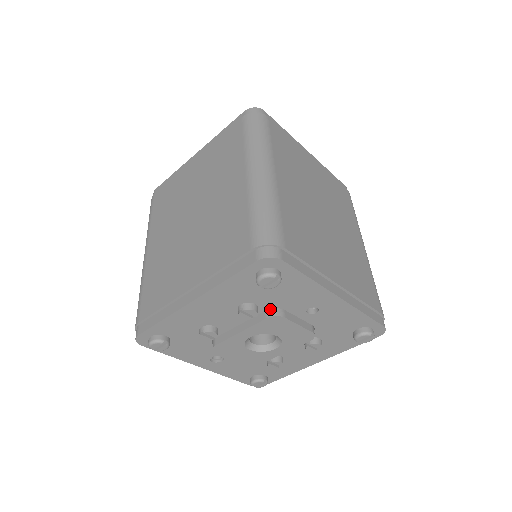
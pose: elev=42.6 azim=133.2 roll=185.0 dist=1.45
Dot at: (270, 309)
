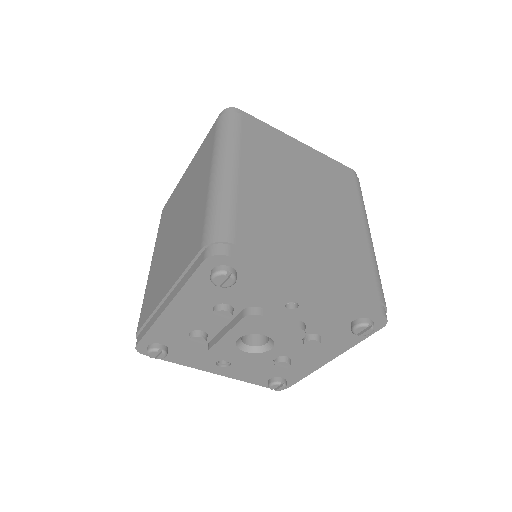
Dot at: (246, 308)
